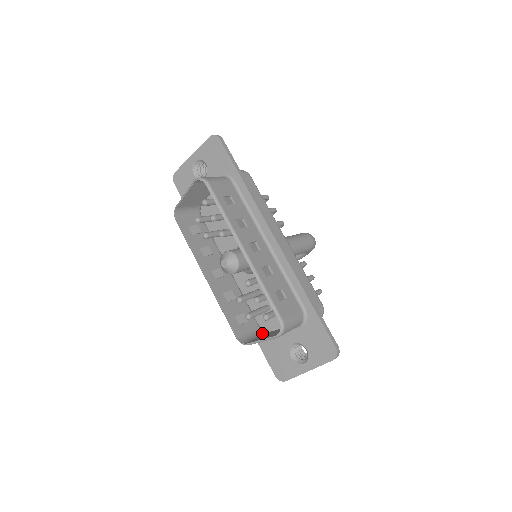
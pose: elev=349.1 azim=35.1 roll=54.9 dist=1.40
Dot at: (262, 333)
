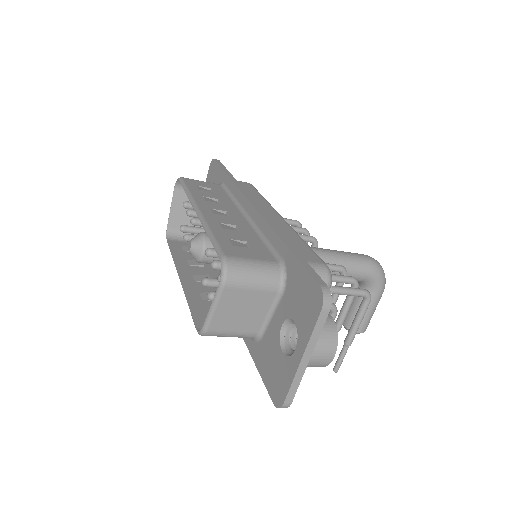
Dot at: (247, 332)
